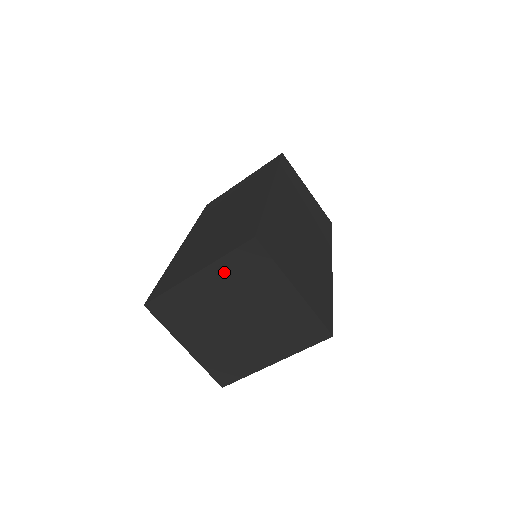
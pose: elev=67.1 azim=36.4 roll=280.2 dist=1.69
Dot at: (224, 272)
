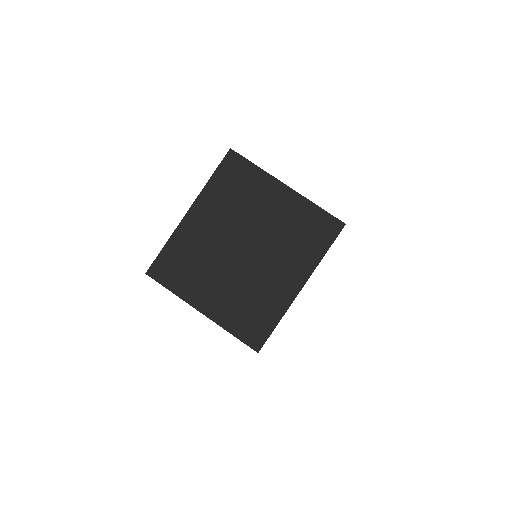
Dot at: (214, 197)
